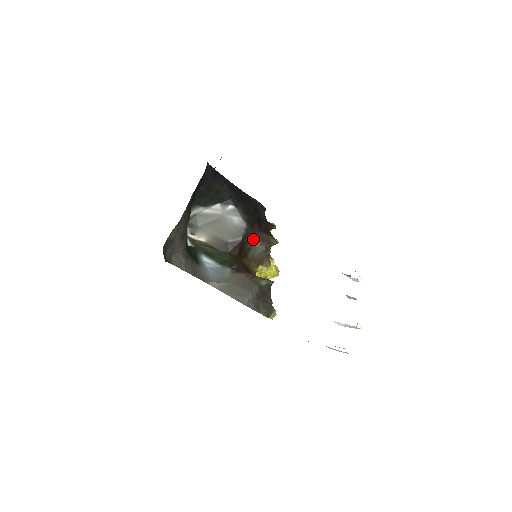
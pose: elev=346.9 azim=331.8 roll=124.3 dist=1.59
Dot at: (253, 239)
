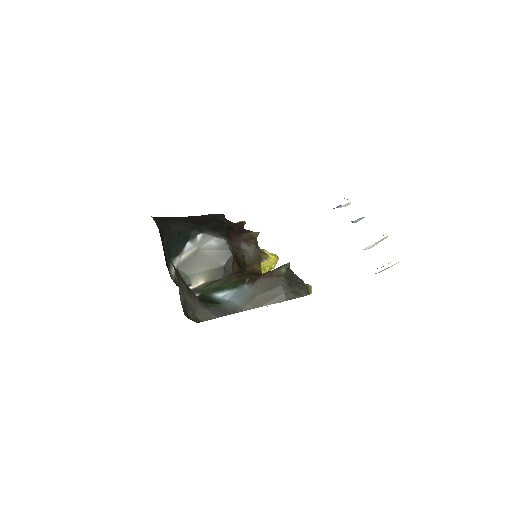
Dot at: (239, 246)
